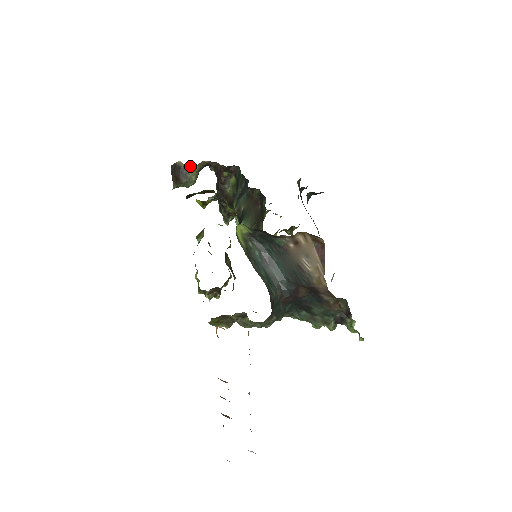
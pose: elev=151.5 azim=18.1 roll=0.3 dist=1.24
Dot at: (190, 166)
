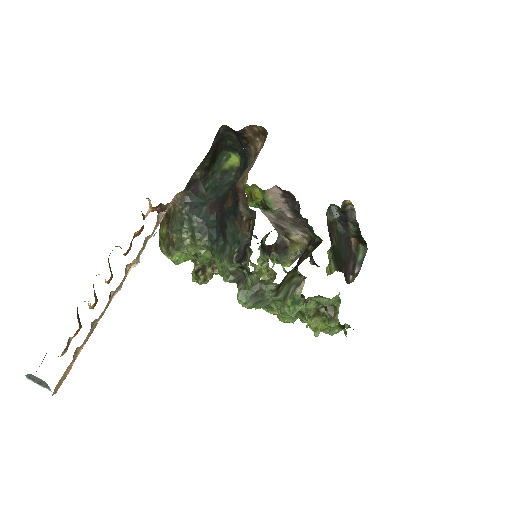
Dot at: (289, 234)
